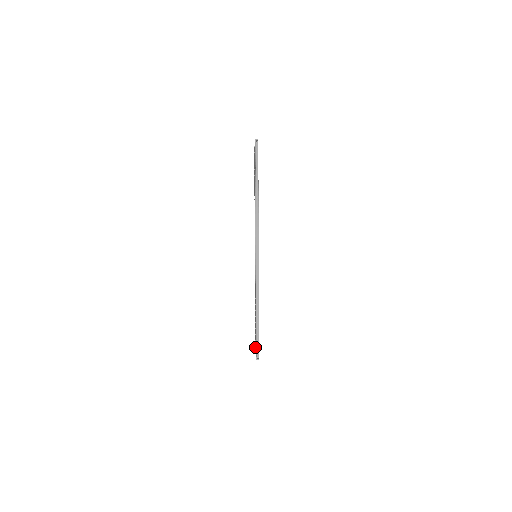
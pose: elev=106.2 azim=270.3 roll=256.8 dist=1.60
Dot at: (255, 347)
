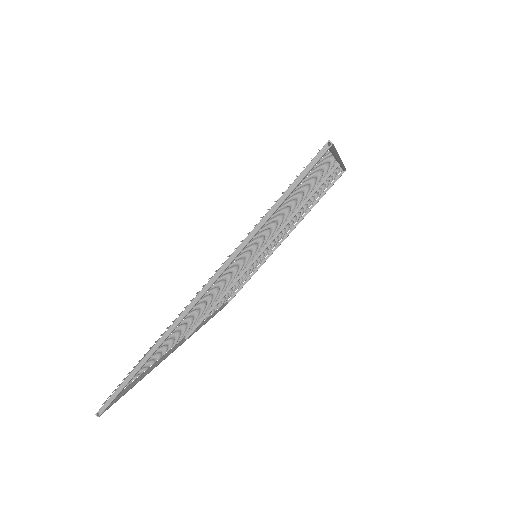
Dot at: occluded
